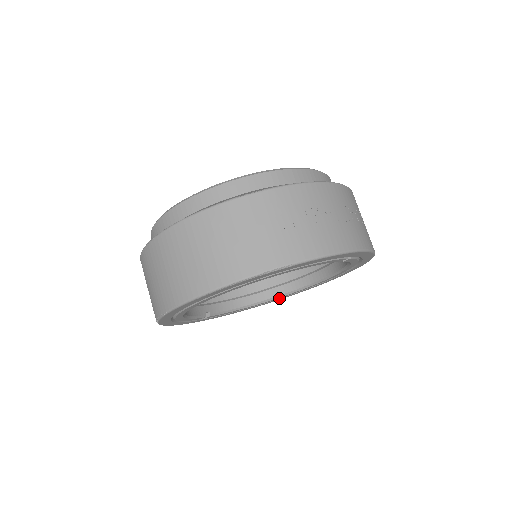
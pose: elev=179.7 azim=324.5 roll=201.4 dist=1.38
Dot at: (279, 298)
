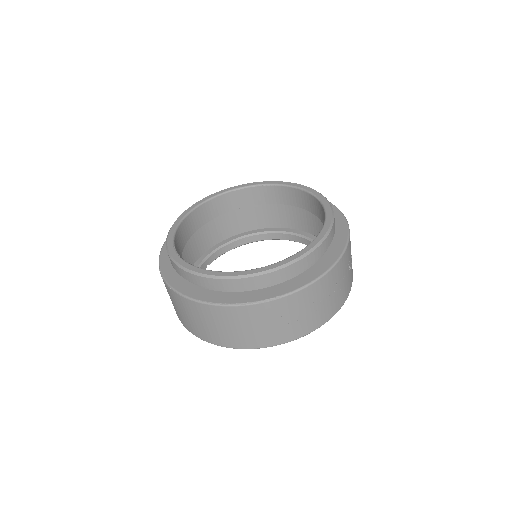
Dot at: occluded
